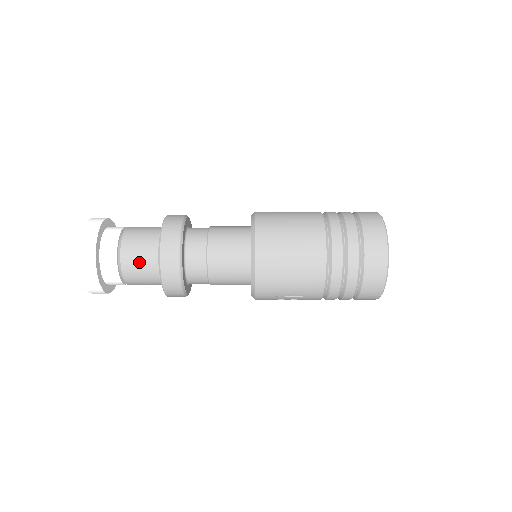
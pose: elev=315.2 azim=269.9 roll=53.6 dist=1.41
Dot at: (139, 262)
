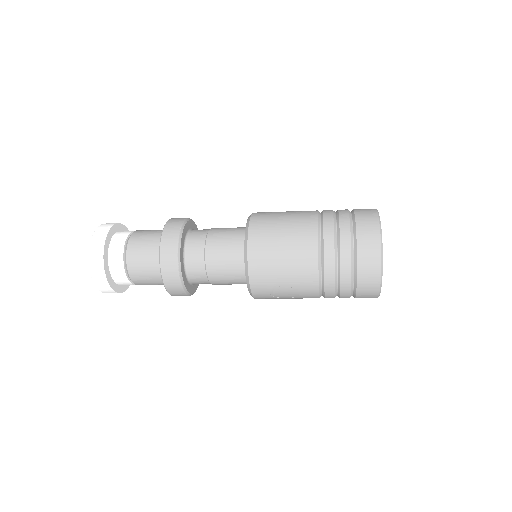
Dot at: (143, 259)
